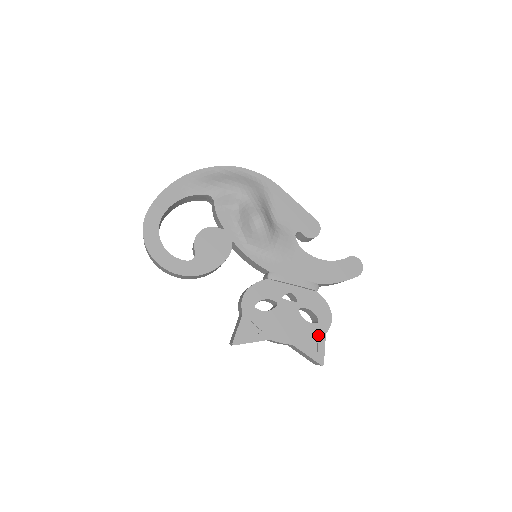
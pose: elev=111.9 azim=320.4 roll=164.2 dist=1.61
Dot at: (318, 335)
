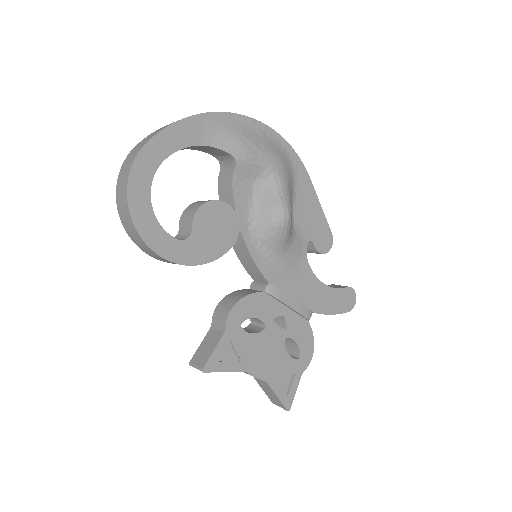
Dot at: (295, 374)
